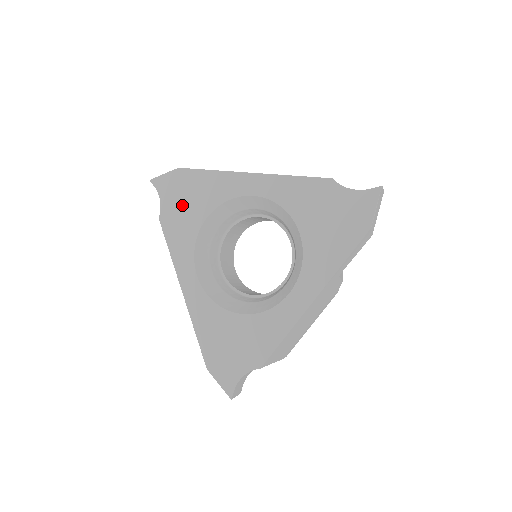
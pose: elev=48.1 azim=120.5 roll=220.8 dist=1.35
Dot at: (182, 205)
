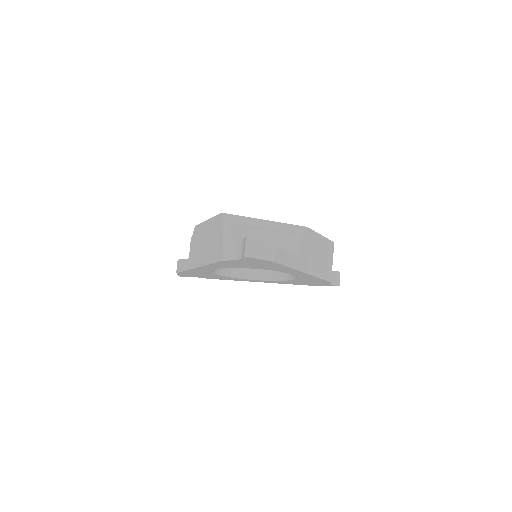
Dot at: (249, 264)
